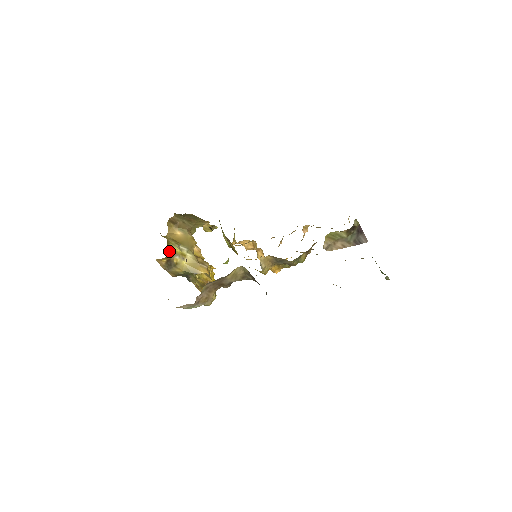
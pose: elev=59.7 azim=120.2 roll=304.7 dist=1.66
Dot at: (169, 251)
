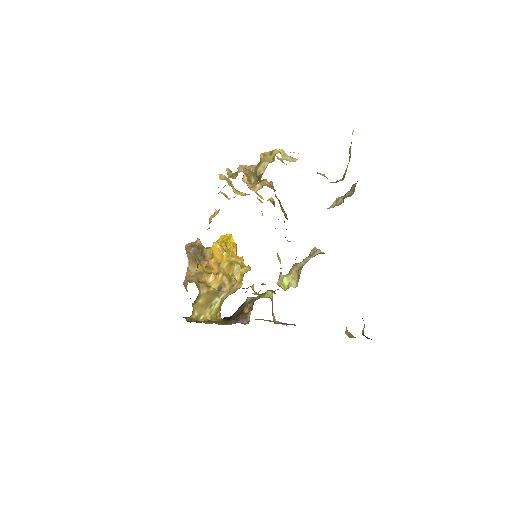
Dot at: (217, 314)
